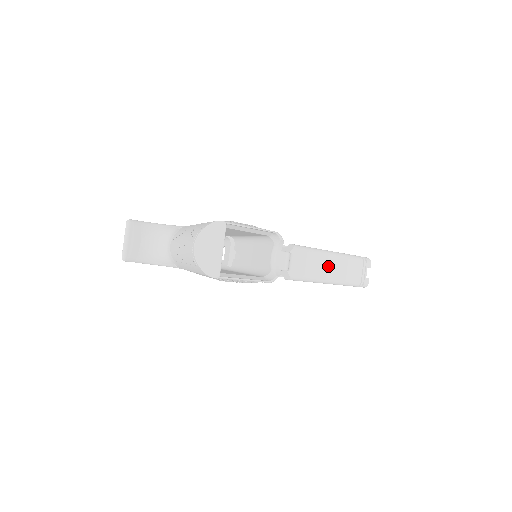
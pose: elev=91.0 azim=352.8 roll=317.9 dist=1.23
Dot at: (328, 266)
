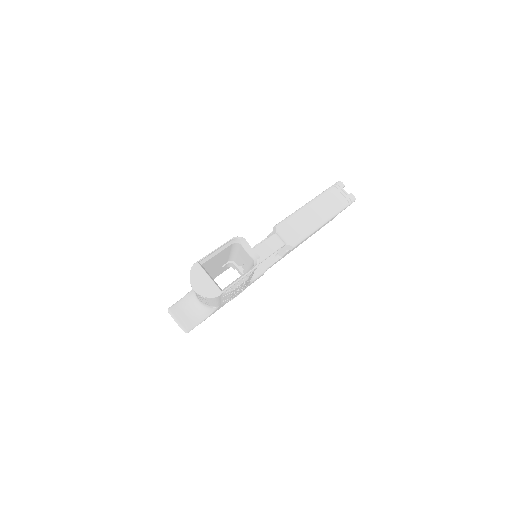
Dot at: (312, 215)
